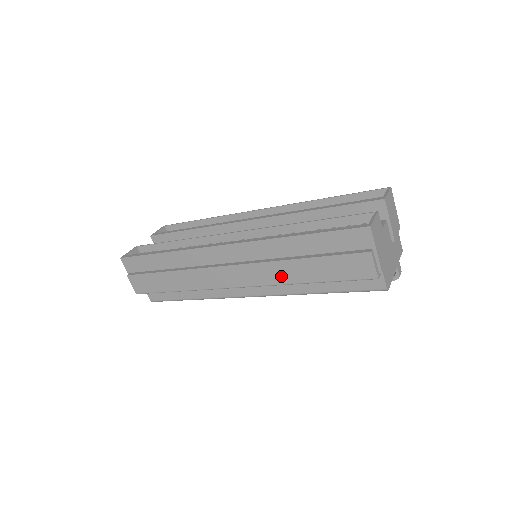
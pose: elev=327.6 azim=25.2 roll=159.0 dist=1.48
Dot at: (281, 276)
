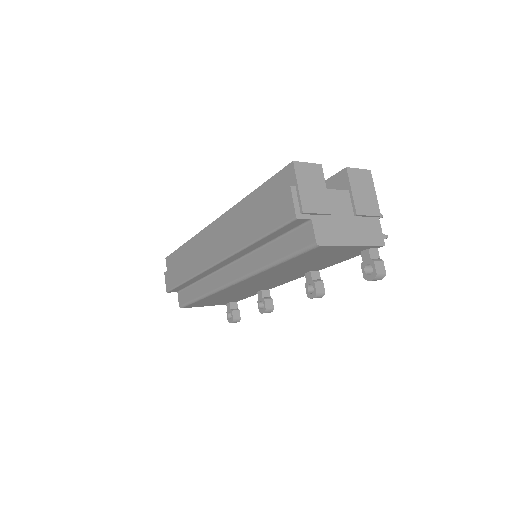
Dot at: (238, 240)
